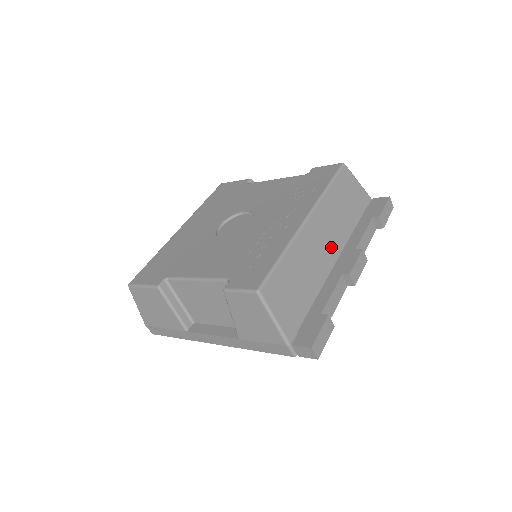
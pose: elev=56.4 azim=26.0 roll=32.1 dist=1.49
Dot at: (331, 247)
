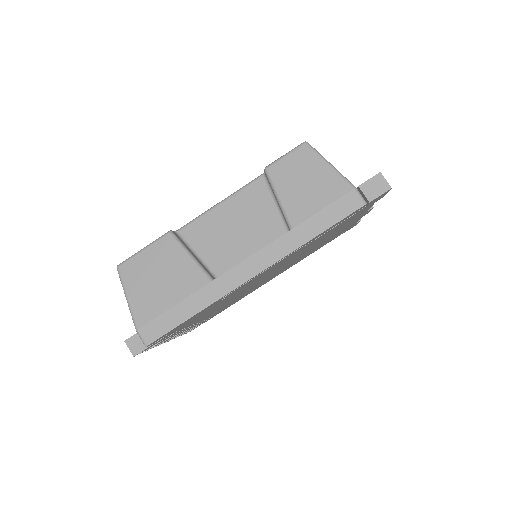
Dot at: occluded
